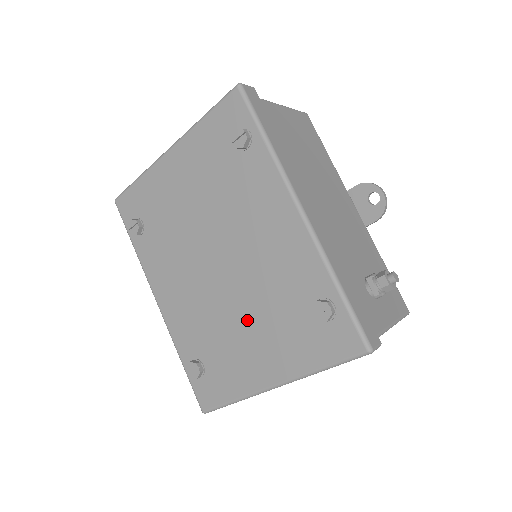
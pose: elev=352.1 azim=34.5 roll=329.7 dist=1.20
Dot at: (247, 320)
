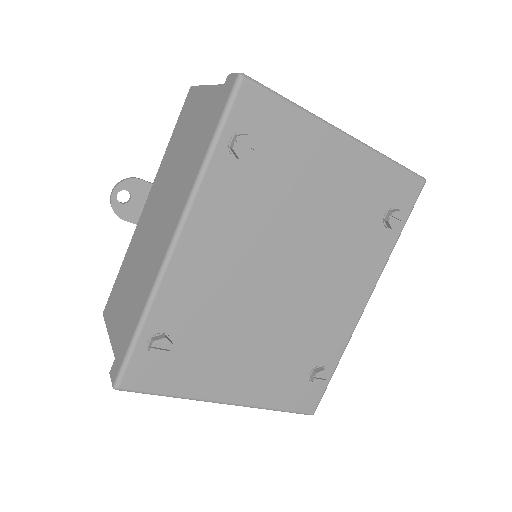
Dot at: (259, 340)
